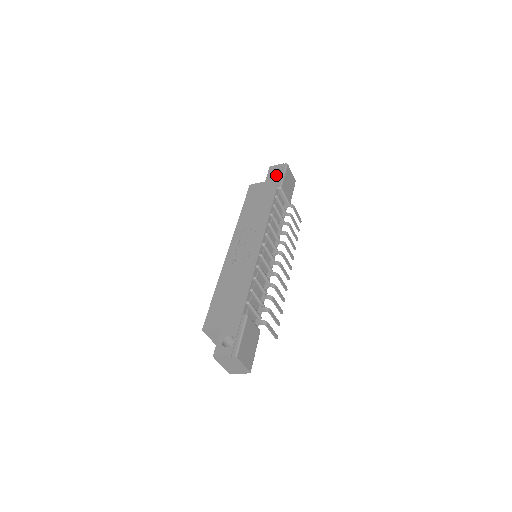
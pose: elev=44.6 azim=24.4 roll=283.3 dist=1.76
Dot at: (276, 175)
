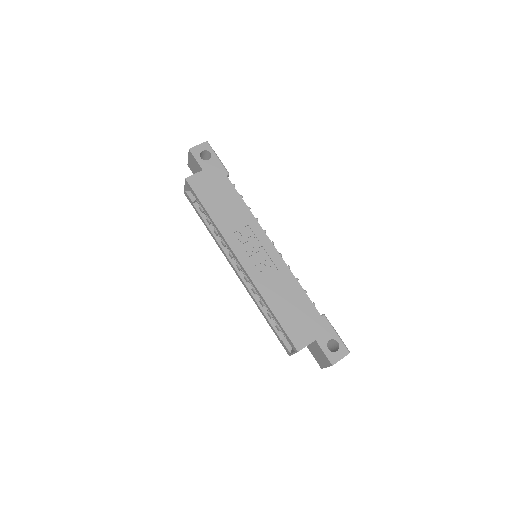
Dot at: (210, 159)
